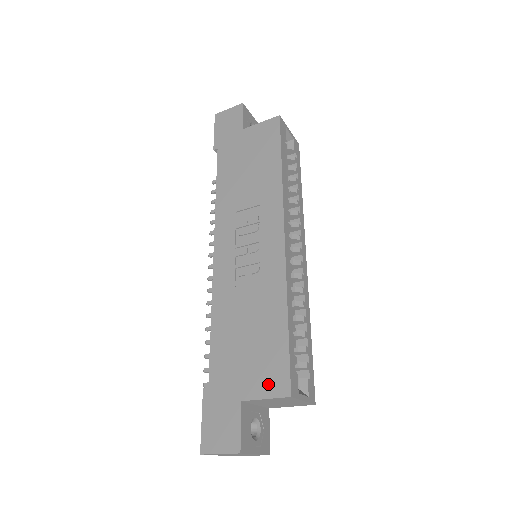
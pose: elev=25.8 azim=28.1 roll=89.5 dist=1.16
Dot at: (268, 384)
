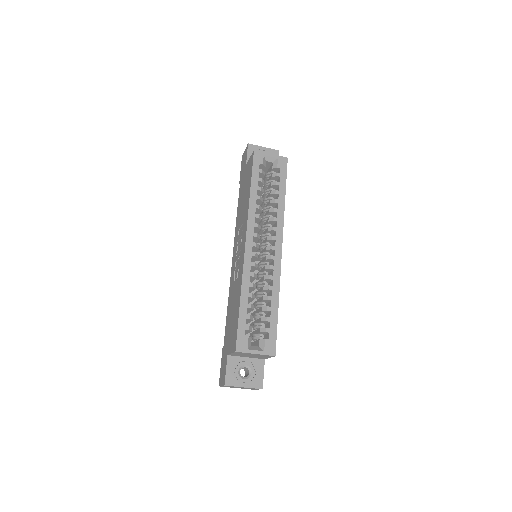
Dot at: (232, 344)
